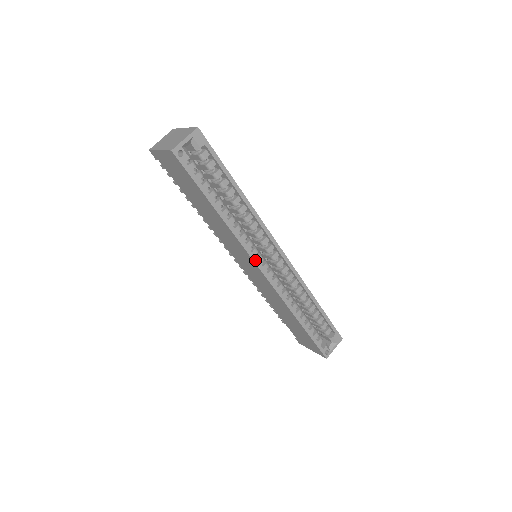
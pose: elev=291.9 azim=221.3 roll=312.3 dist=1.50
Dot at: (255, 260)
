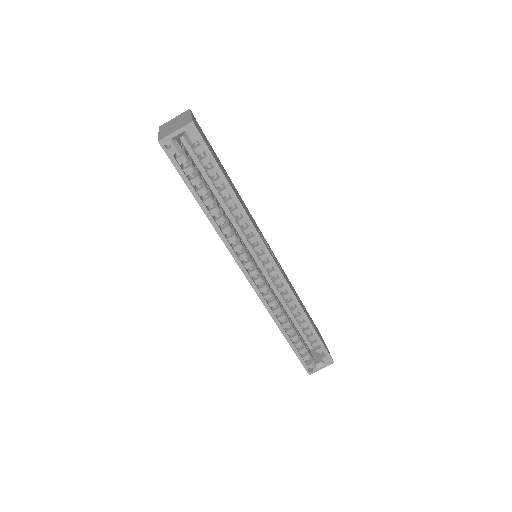
Dot at: (240, 265)
